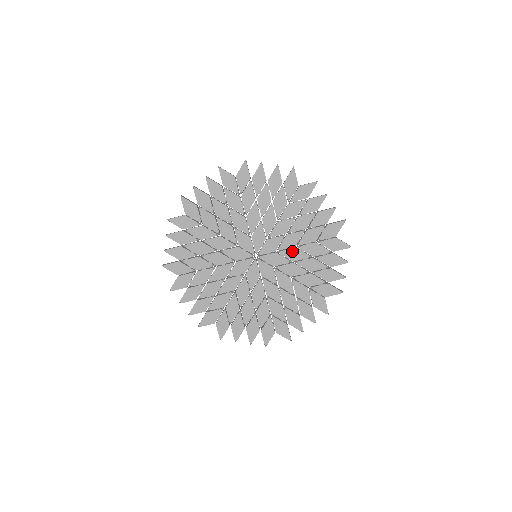
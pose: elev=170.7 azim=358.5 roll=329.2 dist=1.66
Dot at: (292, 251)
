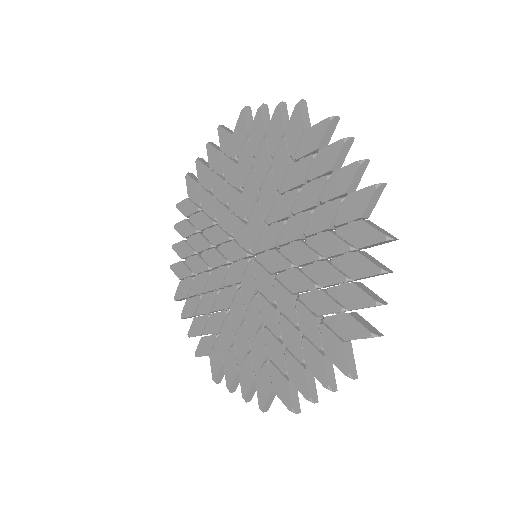
Dot at: (295, 247)
